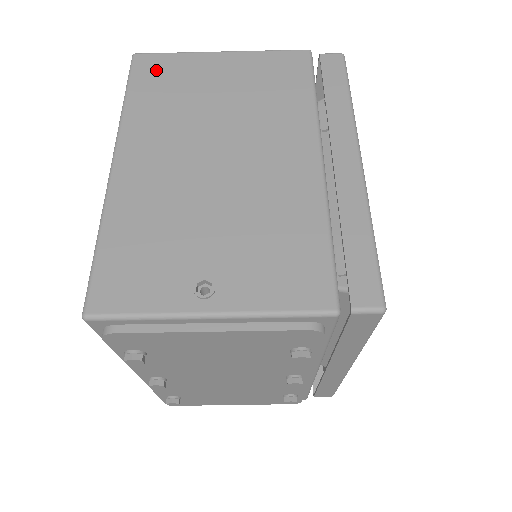
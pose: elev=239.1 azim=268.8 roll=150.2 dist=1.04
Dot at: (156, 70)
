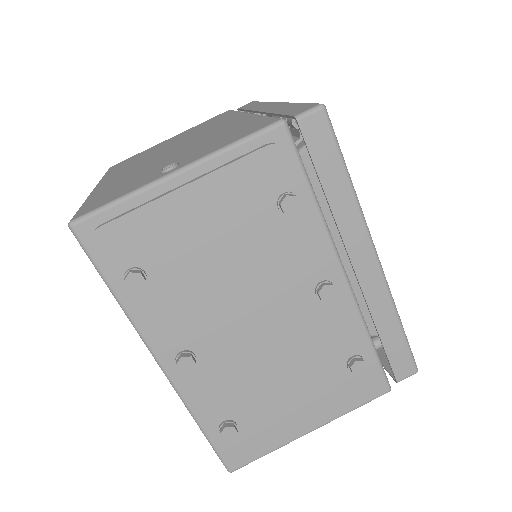
Dot at: (125, 161)
